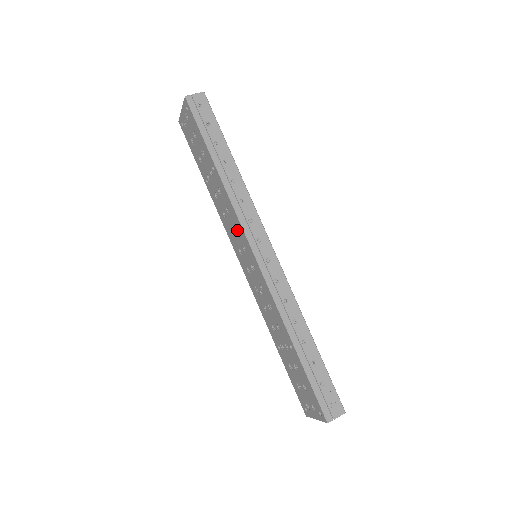
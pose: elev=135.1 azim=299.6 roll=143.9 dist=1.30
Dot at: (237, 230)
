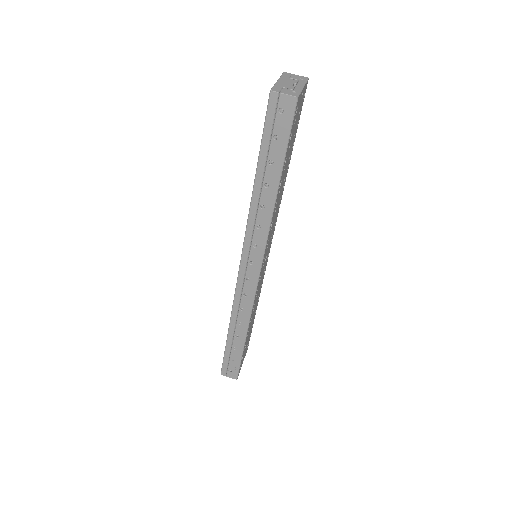
Dot at: occluded
